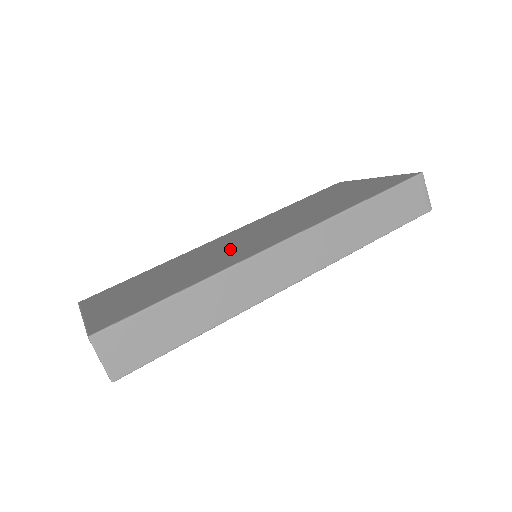
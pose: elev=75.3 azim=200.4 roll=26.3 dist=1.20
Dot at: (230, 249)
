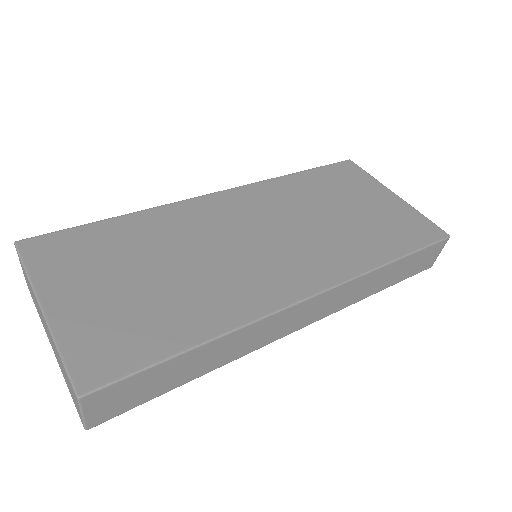
Dot at: (241, 257)
